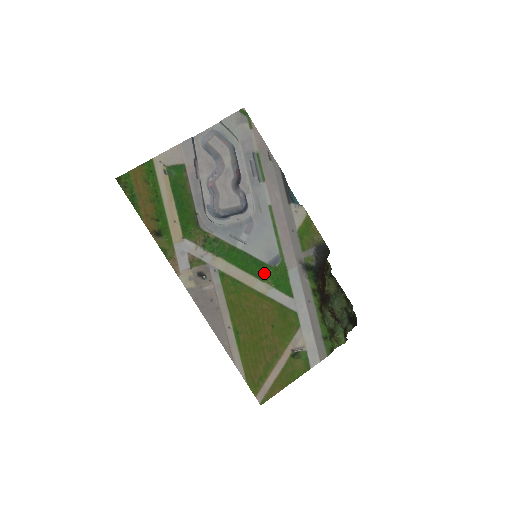
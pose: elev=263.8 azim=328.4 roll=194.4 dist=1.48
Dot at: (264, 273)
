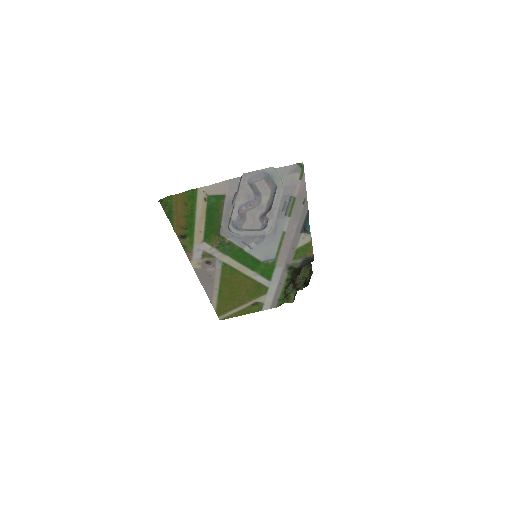
Dot at: (257, 266)
